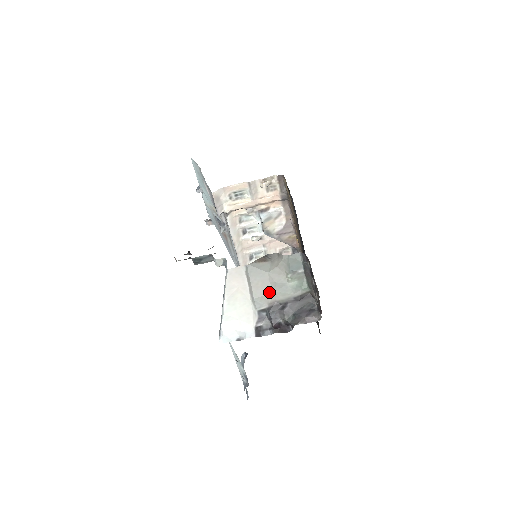
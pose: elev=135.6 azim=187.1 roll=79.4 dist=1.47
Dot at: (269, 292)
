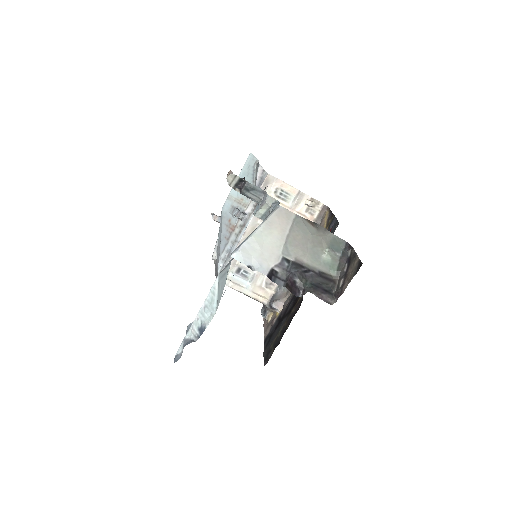
Dot at: (303, 249)
